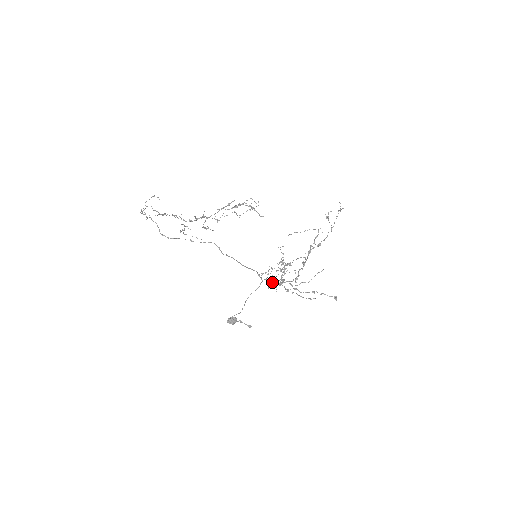
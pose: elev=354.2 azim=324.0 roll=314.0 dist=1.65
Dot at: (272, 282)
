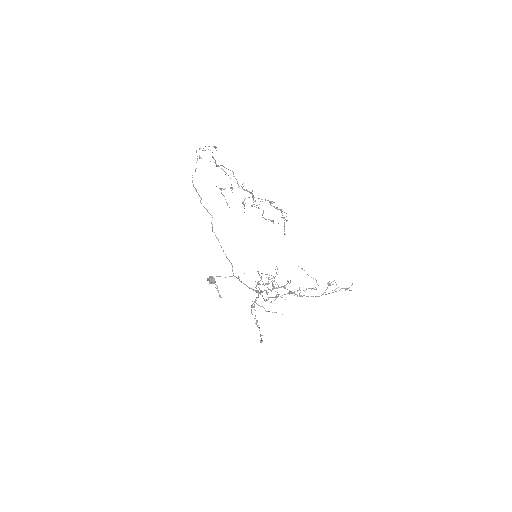
Dot at: occluded
